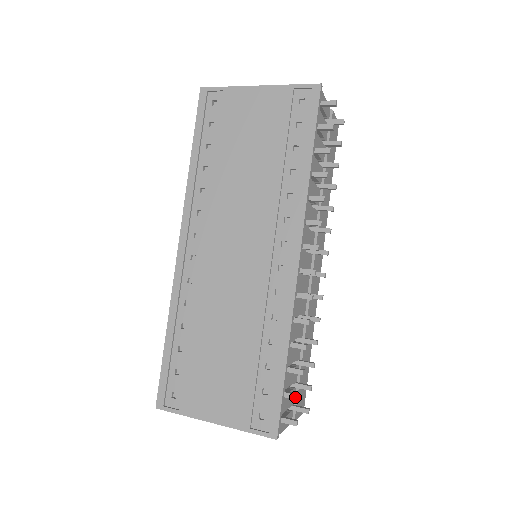
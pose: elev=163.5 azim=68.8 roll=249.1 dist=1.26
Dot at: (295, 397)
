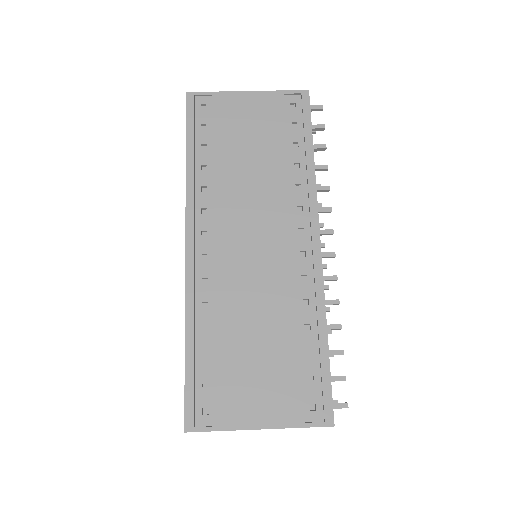
Dot at: (341, 378)
